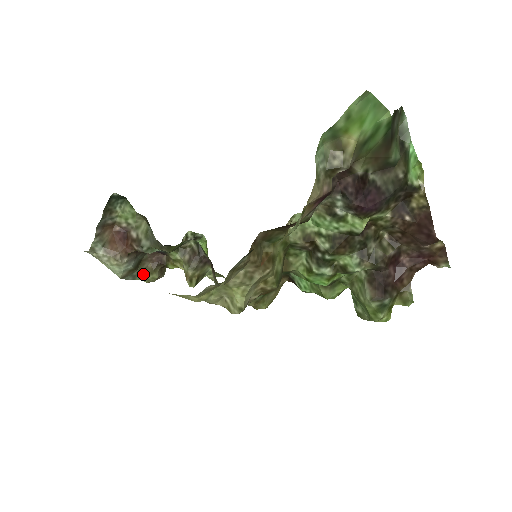
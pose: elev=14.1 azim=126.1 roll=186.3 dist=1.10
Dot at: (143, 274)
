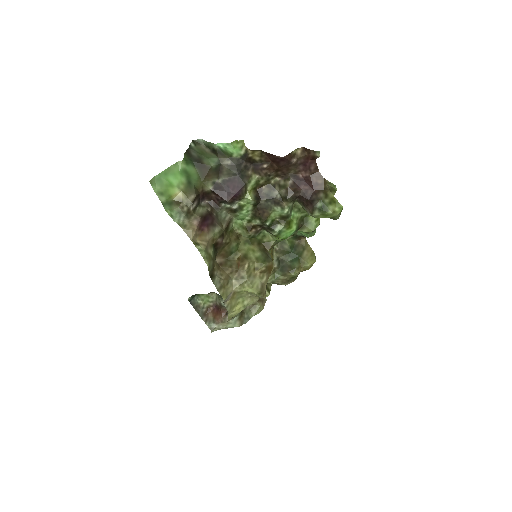
Dot at: (252, 312)
